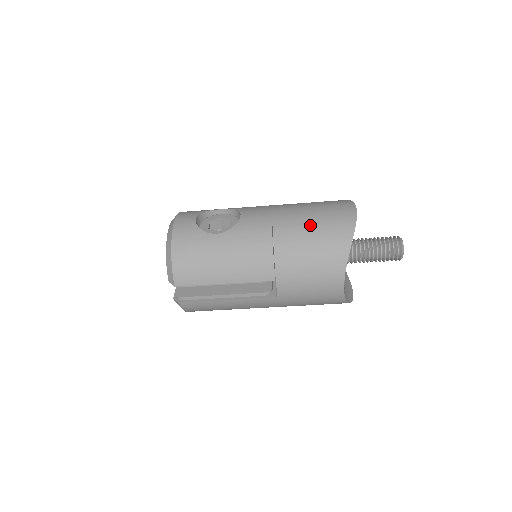
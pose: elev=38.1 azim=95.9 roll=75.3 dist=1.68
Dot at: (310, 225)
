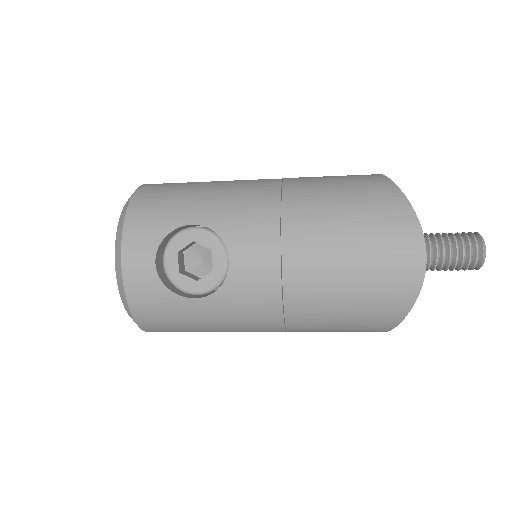
Dot at: (344, 293)
